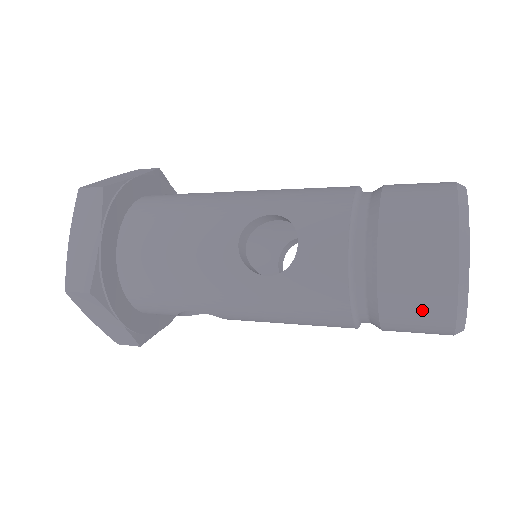
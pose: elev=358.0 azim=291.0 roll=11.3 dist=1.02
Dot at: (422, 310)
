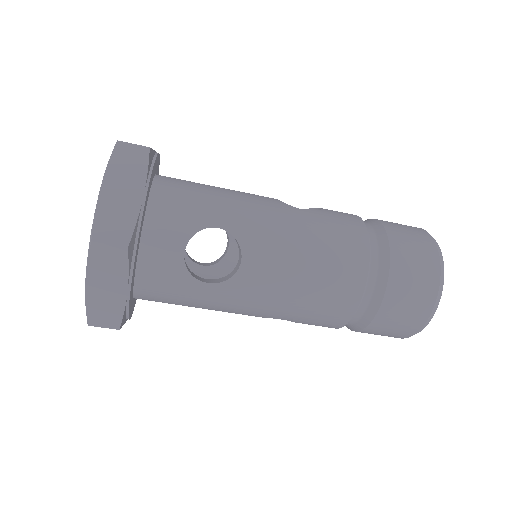
Dot at: (417, 247)
